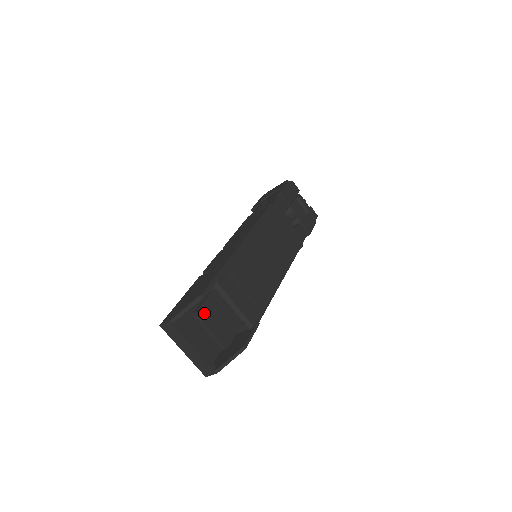
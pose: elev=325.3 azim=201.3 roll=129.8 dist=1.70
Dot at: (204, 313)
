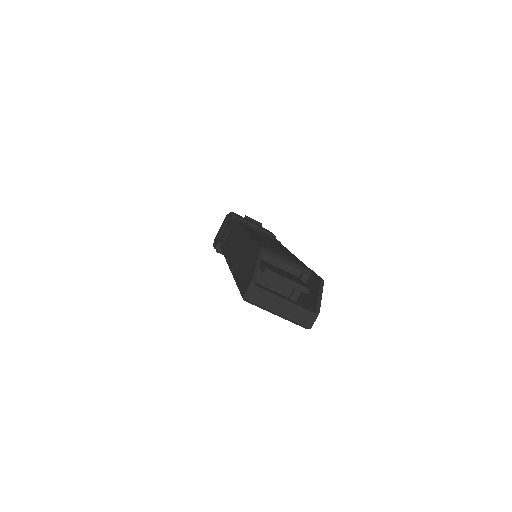
Dot at: (271, 269)
